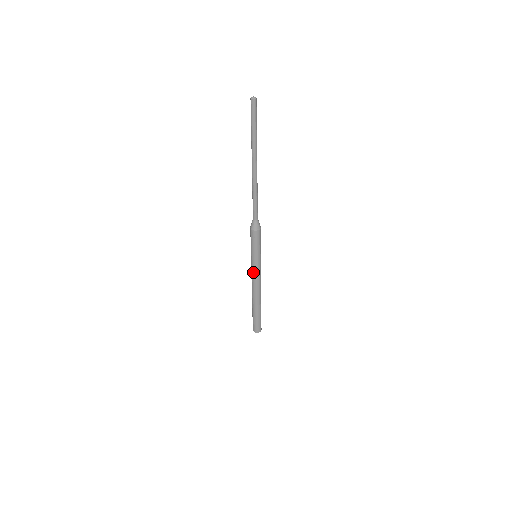
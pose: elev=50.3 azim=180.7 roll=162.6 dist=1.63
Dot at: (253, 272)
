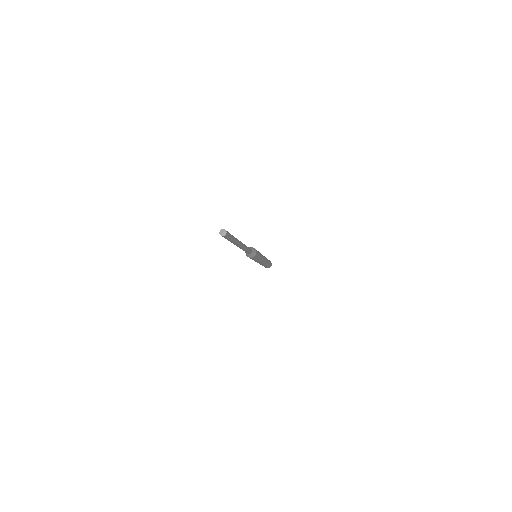
Dot at: occluded
